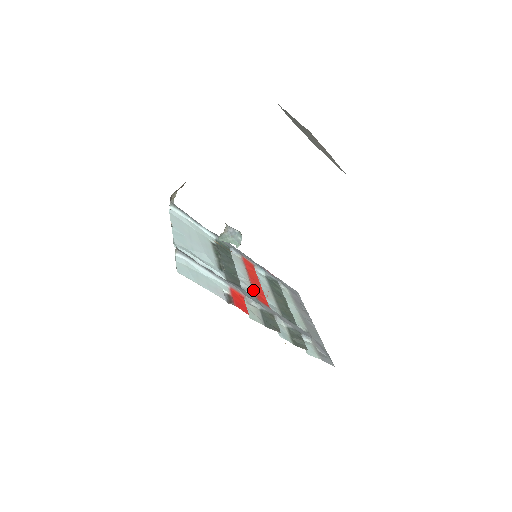
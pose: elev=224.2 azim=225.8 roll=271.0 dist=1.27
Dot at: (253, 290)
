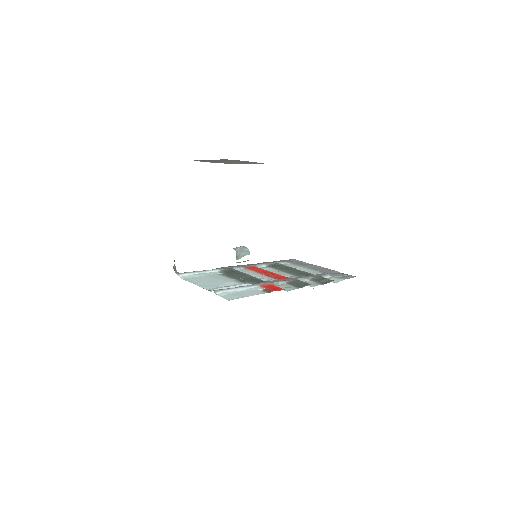
Dot at: (271, 277)
